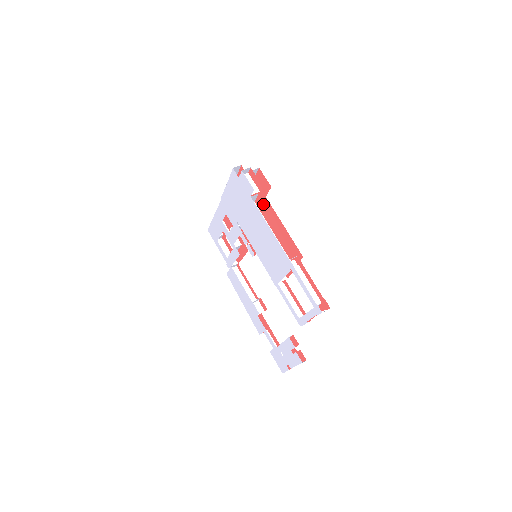
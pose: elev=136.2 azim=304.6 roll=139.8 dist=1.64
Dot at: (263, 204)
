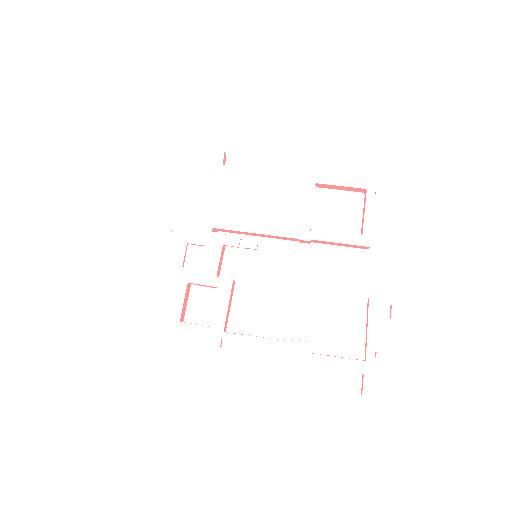
Dot at: occluded
